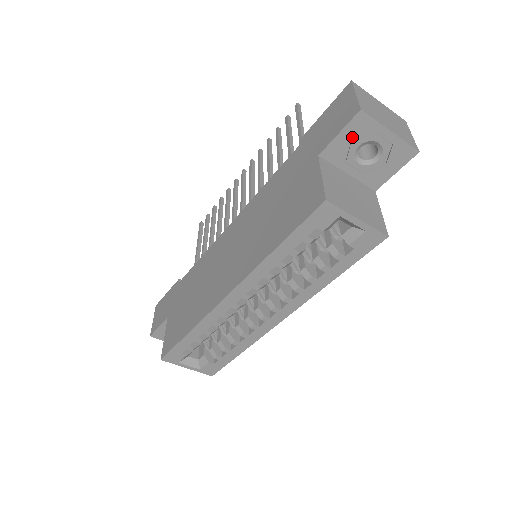
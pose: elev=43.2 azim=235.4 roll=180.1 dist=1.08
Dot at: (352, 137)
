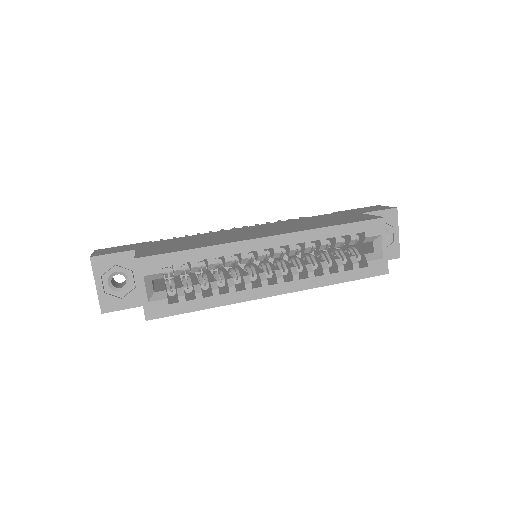
Dot at: occluded
